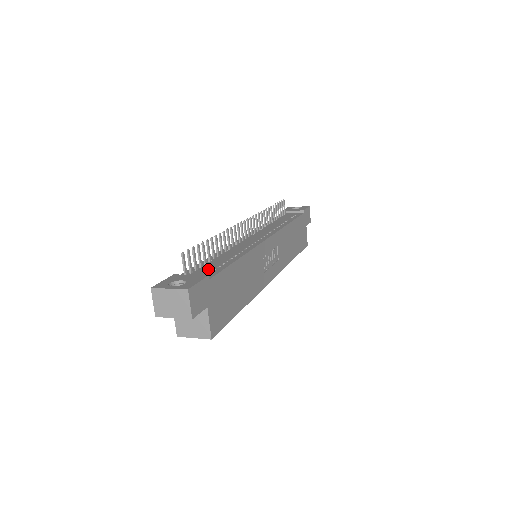
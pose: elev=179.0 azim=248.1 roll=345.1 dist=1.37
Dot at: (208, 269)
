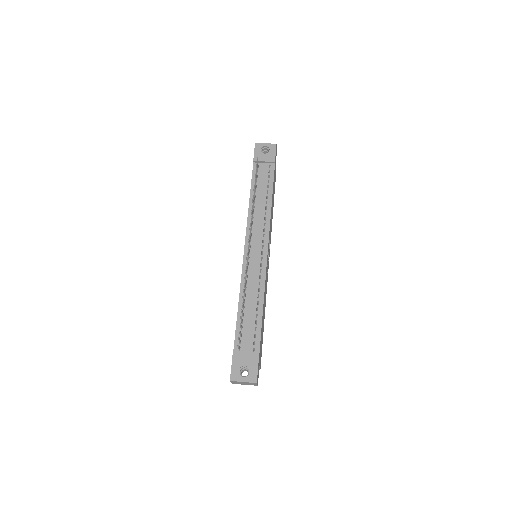
Dot at: (250, 334)
